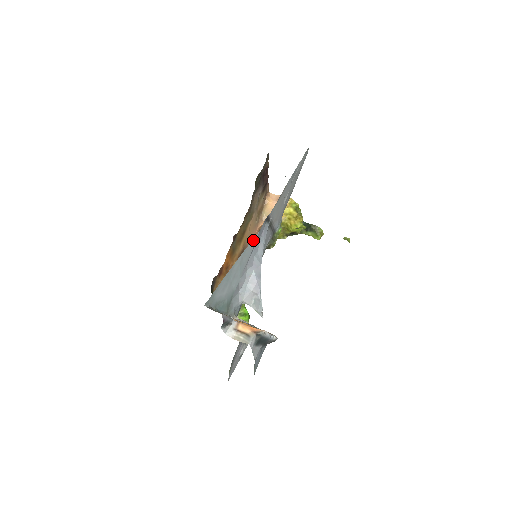
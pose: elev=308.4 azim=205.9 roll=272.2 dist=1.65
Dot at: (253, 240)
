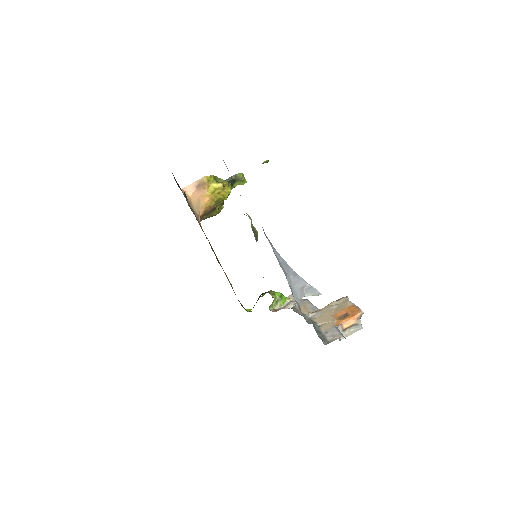
Dot at: occluded
